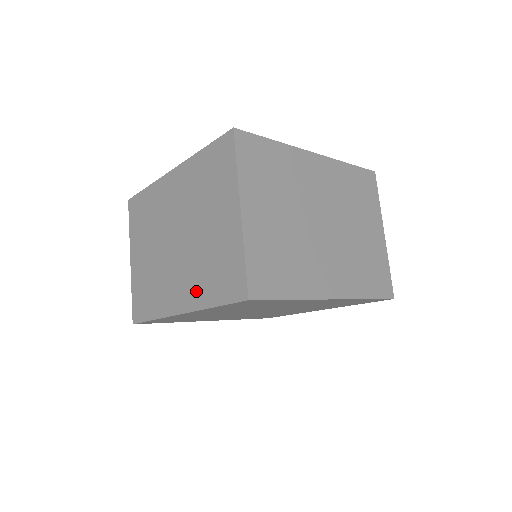
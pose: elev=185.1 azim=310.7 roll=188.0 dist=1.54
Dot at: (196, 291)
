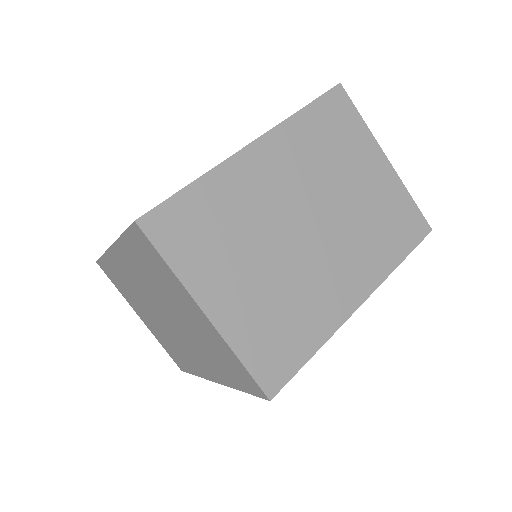
Dot at: (215, 370)
